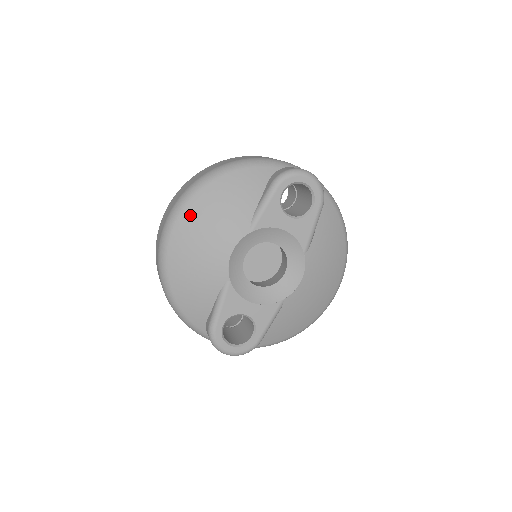
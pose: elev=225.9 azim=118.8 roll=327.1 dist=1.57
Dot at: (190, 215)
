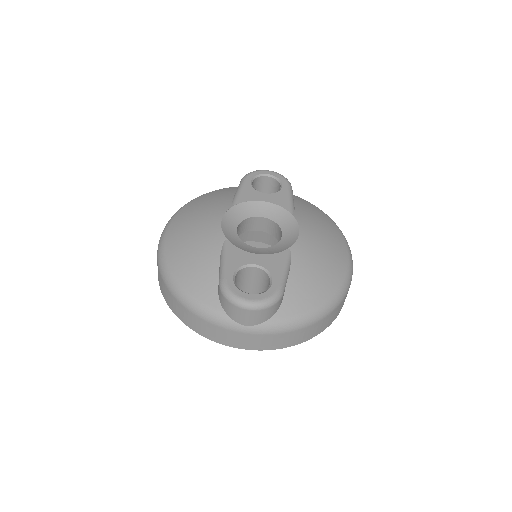
Dot at: (179, 218)
